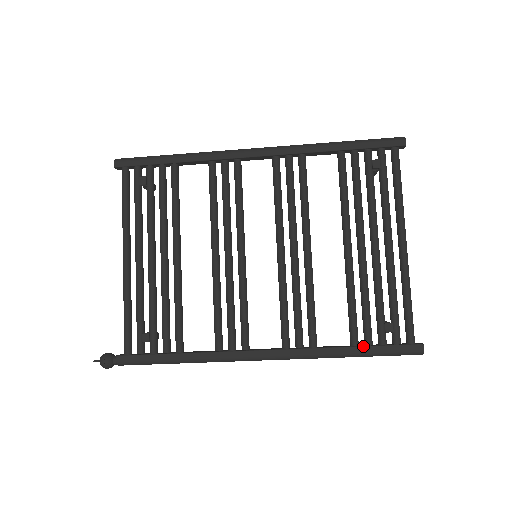
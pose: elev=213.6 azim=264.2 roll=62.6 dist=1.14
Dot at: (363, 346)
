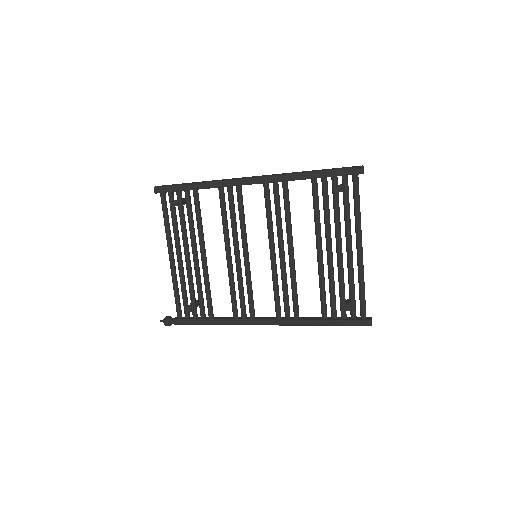
Dot at: (329, 320)
